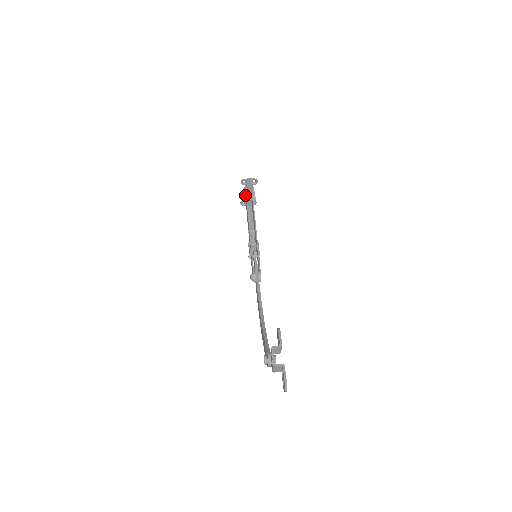
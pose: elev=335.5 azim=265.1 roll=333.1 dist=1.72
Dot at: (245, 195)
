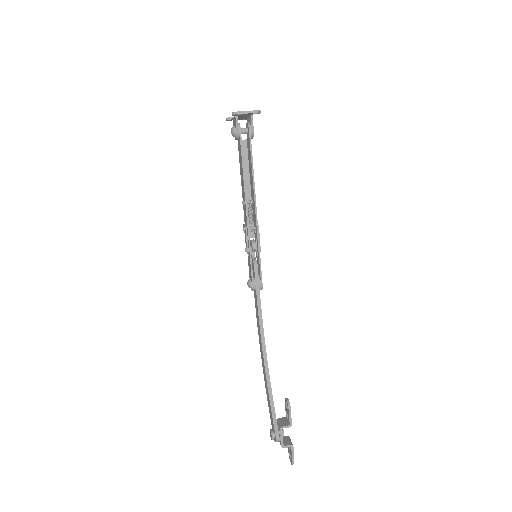
Dot at: (238, 131)
